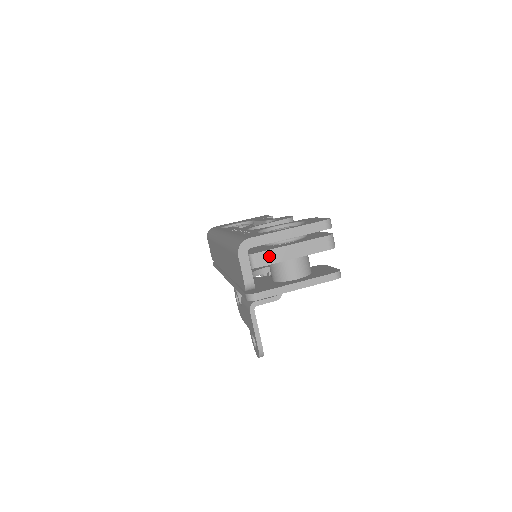
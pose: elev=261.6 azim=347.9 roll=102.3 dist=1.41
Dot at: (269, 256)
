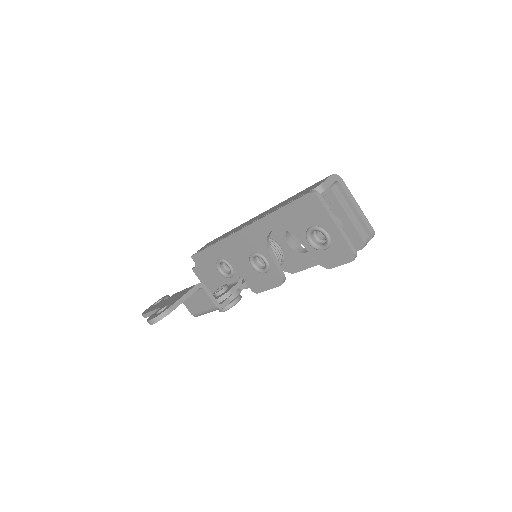
Dot at: (341, 197)
